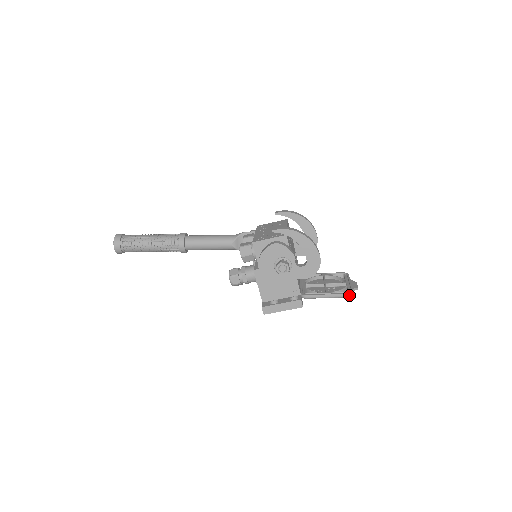
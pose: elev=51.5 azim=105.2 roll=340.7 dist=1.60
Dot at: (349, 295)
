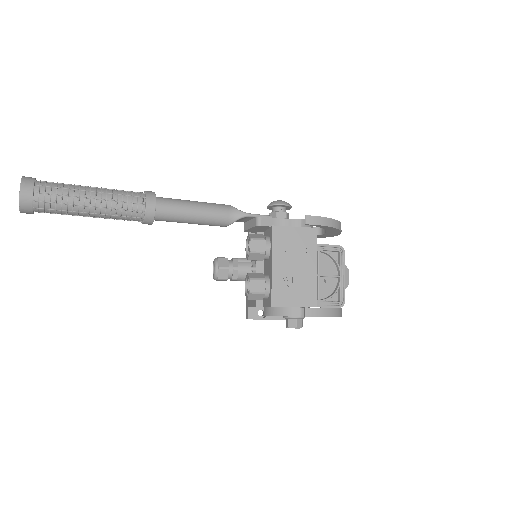
Dot at: (340, 307)
